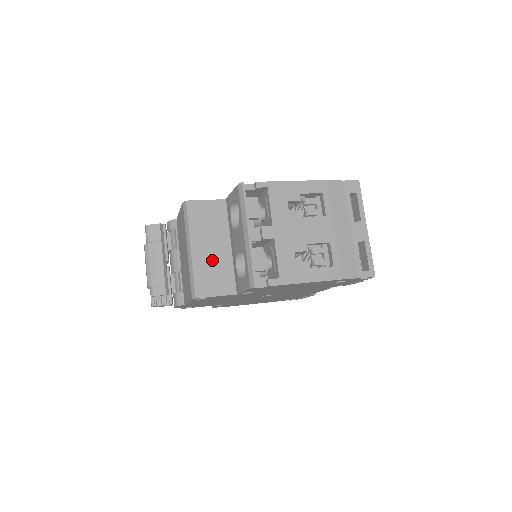
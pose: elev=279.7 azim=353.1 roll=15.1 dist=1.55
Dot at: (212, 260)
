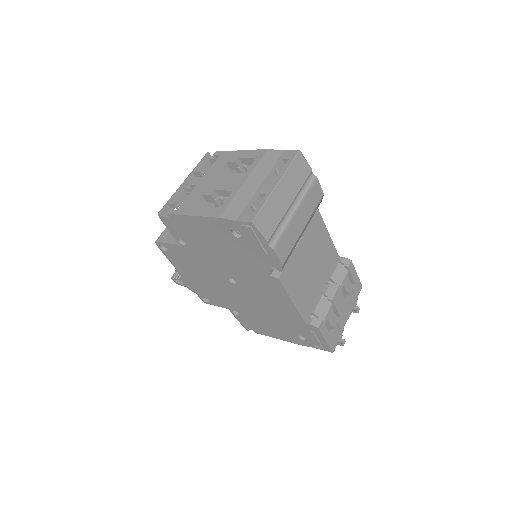
Dot at: occluded
